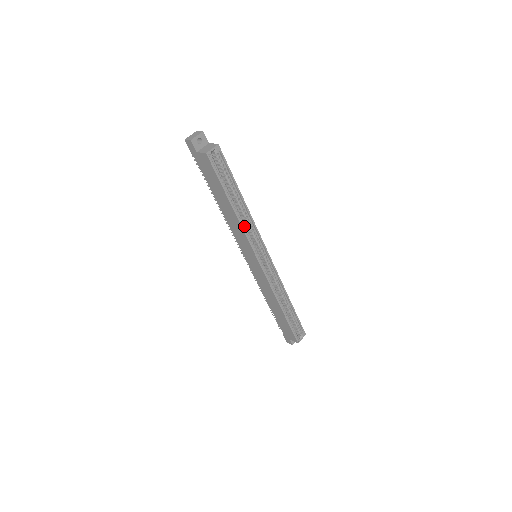
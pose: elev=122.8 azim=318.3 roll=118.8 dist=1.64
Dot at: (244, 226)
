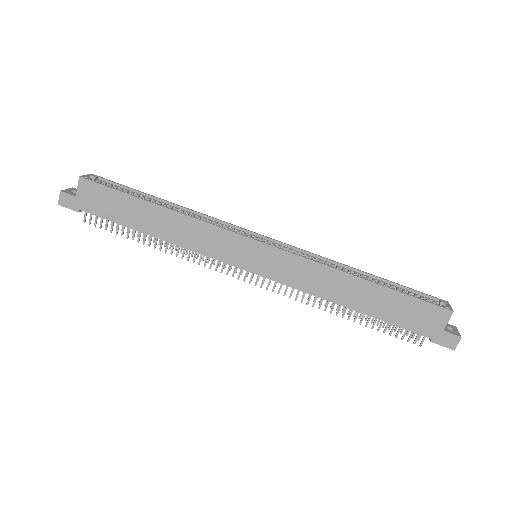
Dot at: (196, 220)
